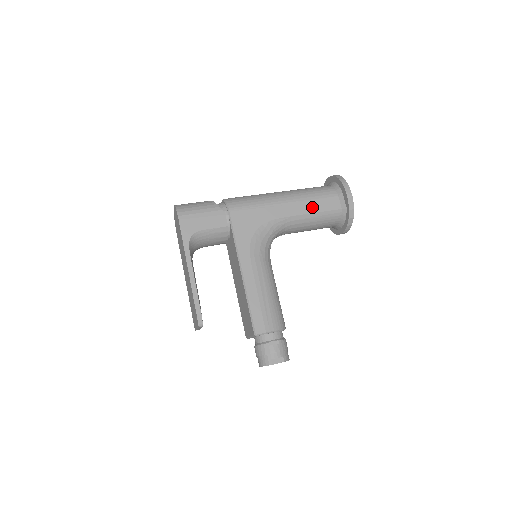
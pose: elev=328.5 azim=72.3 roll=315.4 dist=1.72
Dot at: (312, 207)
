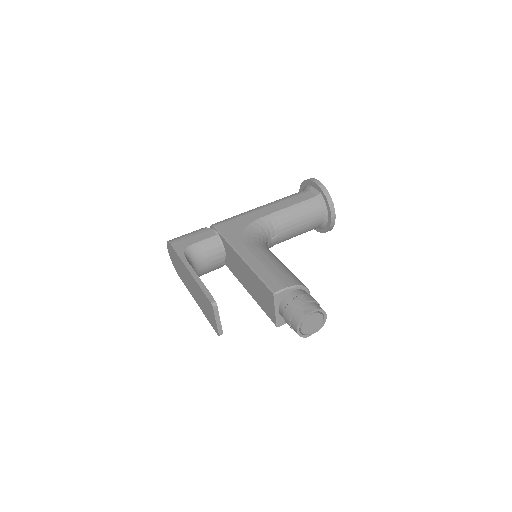
Dot at: (289, 203)
